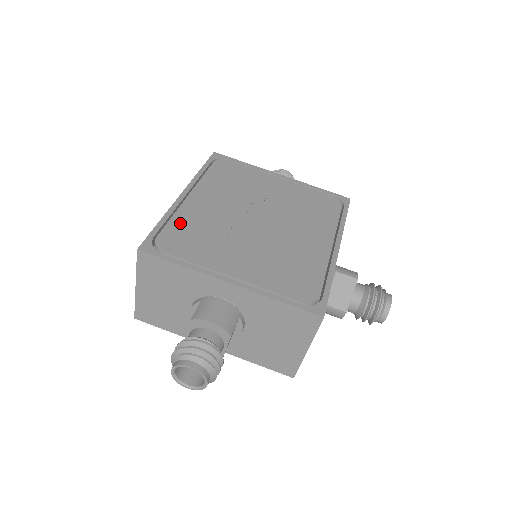
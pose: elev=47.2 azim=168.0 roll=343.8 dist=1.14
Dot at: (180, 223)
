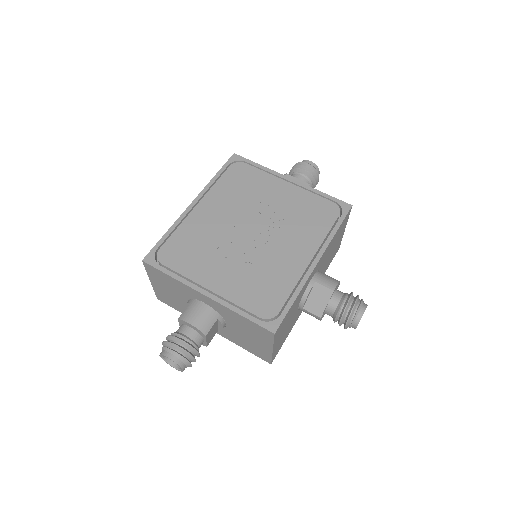
Dot at: (182, 235)
